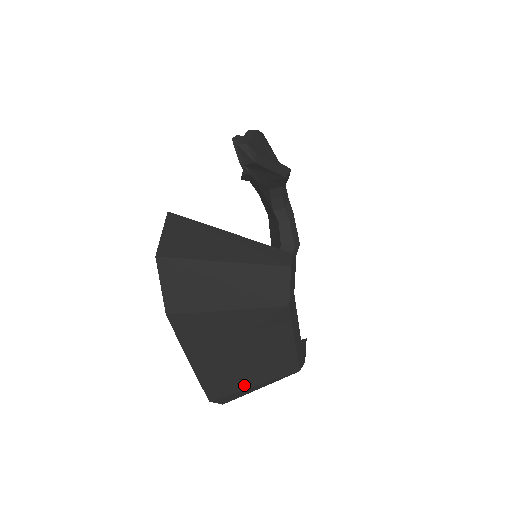
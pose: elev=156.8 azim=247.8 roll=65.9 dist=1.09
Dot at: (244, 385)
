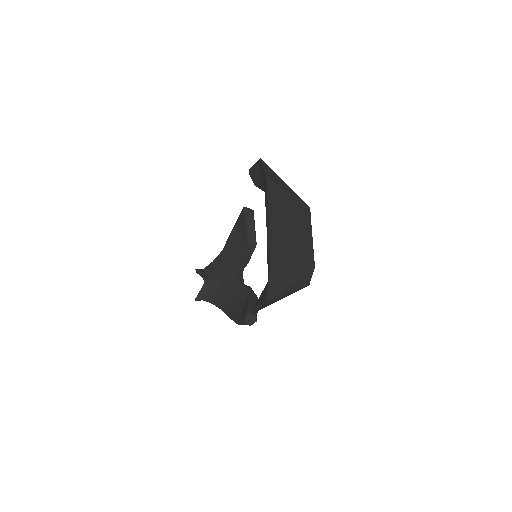
Dot at: (289, 262)
